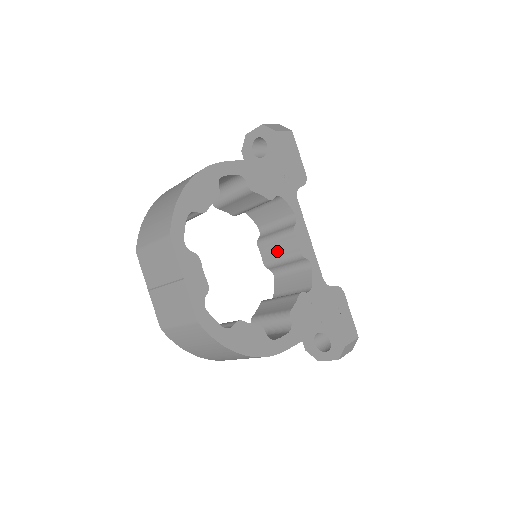
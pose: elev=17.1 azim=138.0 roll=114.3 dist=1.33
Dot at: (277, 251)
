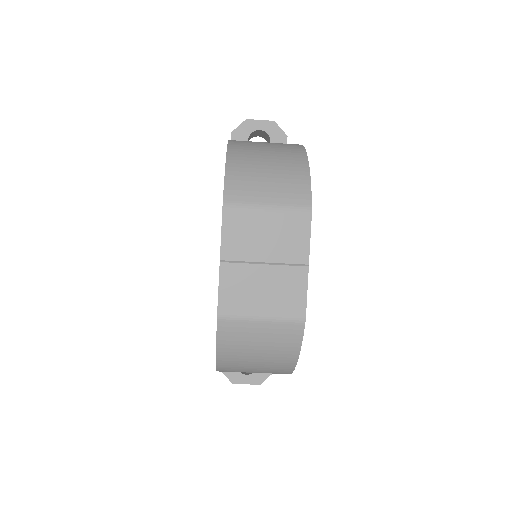
Dot at: occluded
